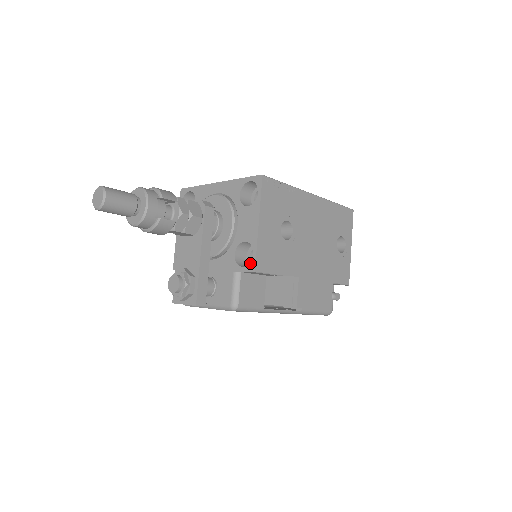
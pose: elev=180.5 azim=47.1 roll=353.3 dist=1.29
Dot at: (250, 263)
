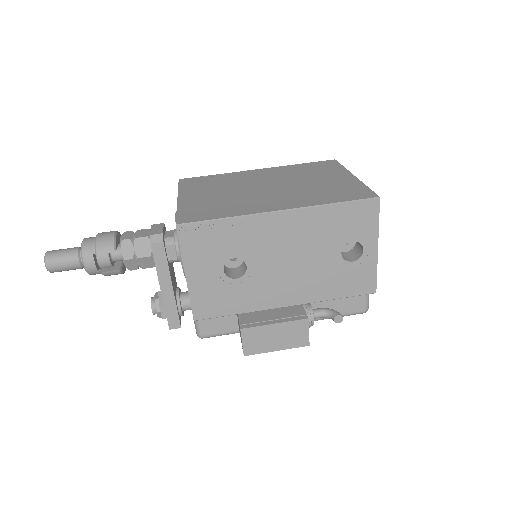
Dot at: (192, 309)
